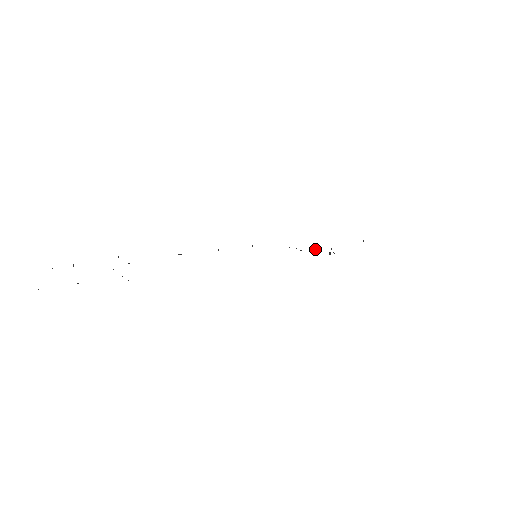
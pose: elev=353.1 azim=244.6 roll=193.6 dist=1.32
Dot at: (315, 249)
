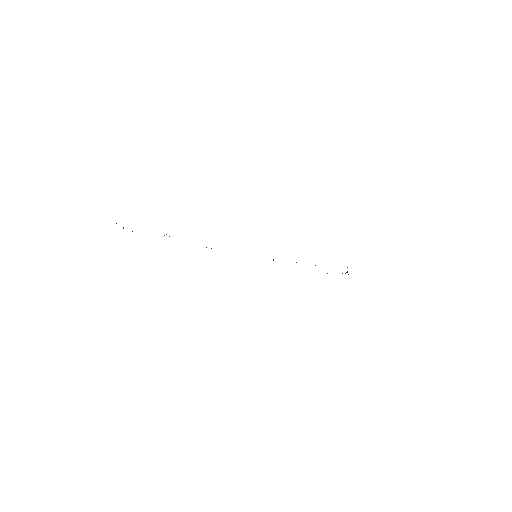
Dot at: occluded
